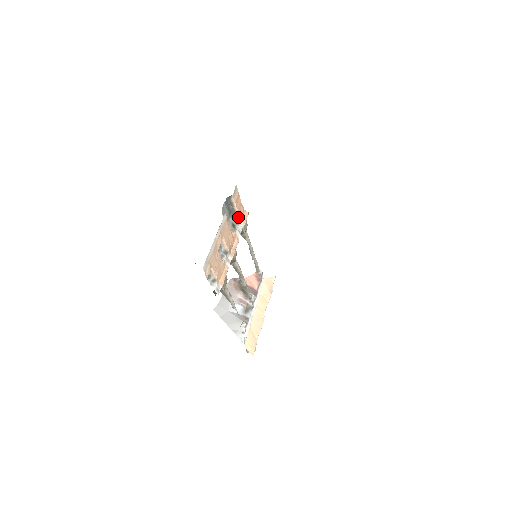
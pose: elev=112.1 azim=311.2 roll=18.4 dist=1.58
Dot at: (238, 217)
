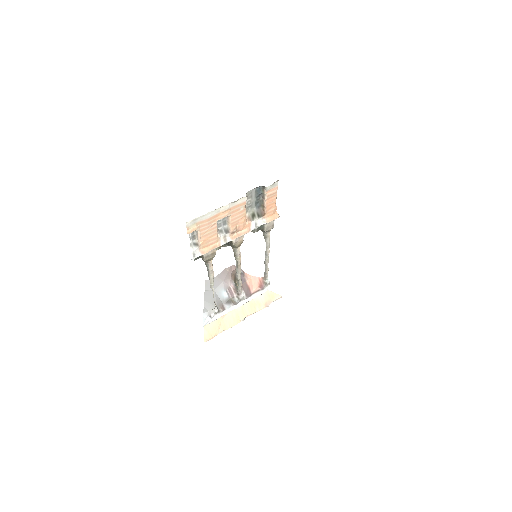
Dot at: (264, 212)
